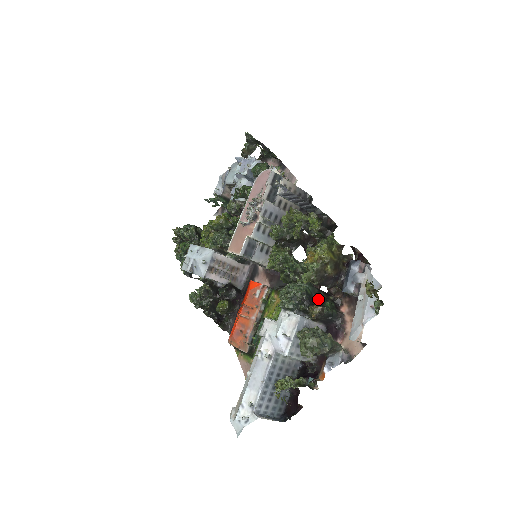
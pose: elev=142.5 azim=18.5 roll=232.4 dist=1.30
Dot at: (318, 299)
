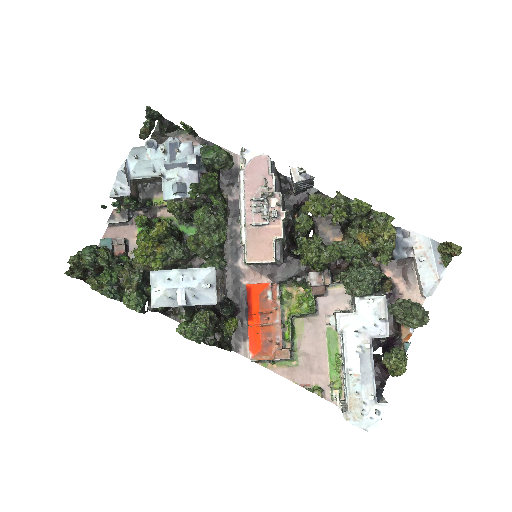
Dot at: occluded
